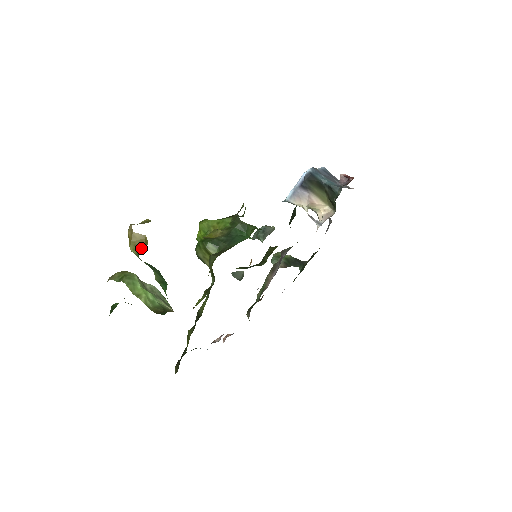
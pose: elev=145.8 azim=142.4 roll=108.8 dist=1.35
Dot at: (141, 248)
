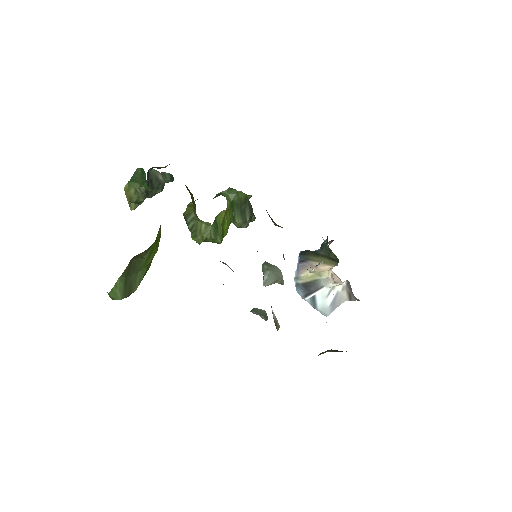
Dot at: occluded
